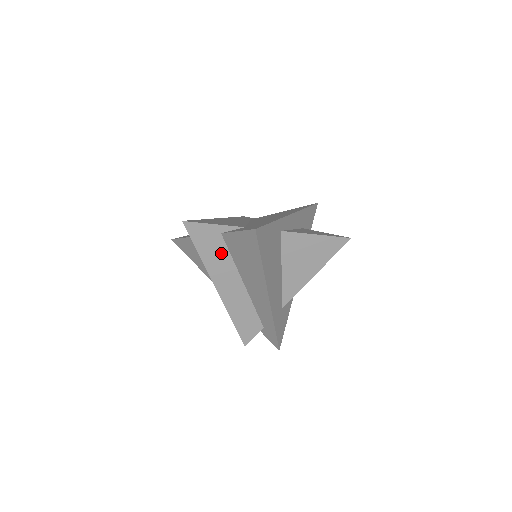
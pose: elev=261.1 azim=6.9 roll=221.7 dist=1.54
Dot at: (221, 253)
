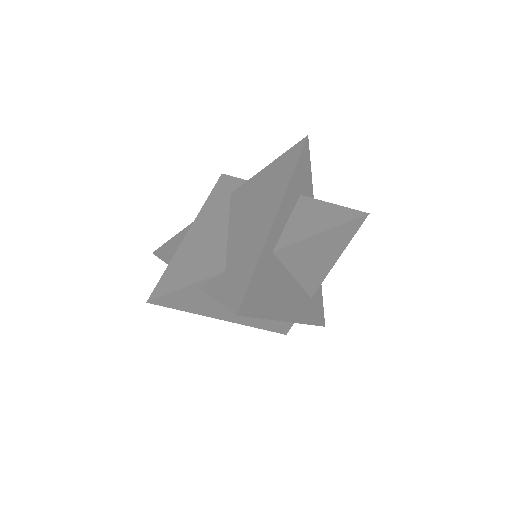
Dot at: (212, 300)
